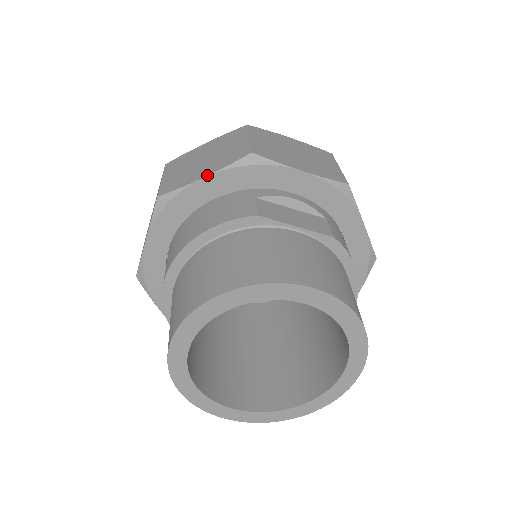
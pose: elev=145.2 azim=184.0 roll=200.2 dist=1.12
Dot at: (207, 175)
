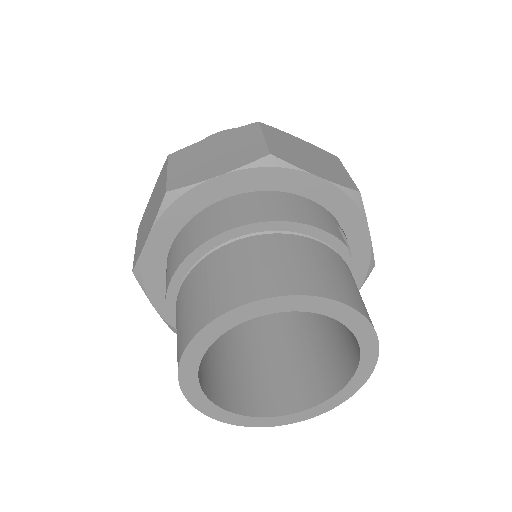
Dot at: (322, 177)
